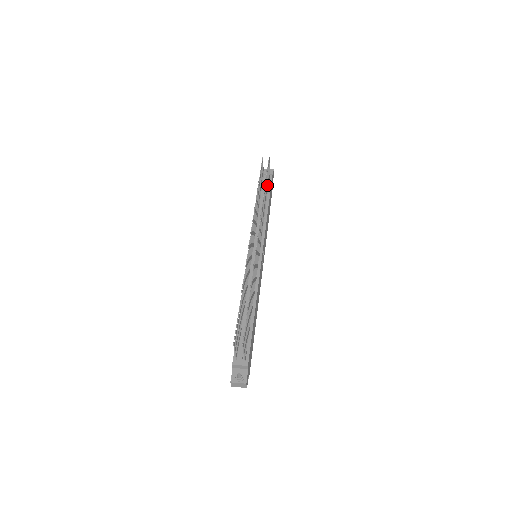
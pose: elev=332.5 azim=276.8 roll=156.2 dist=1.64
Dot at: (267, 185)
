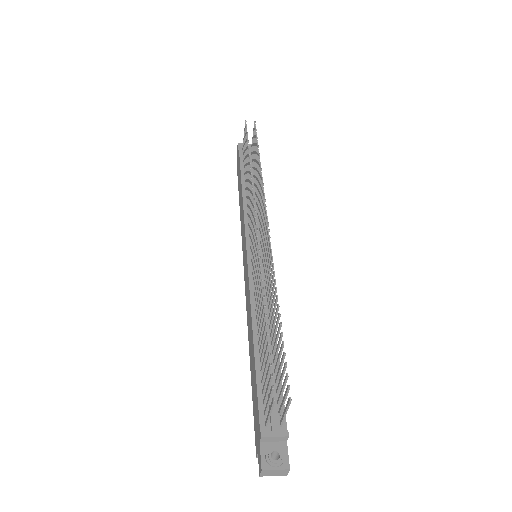
Dot at: occluded
